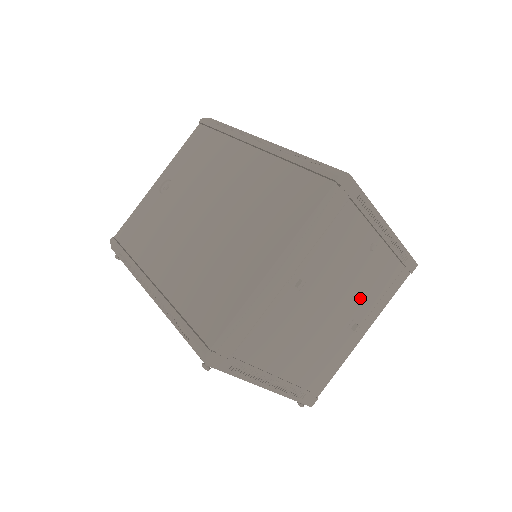
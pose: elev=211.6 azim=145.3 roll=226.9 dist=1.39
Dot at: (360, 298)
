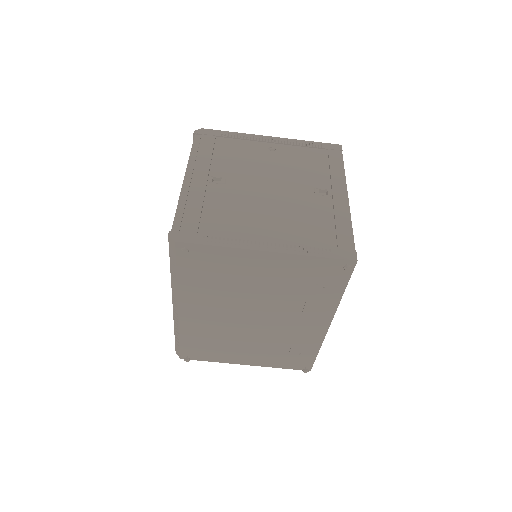
Dot at: (302, 176)
